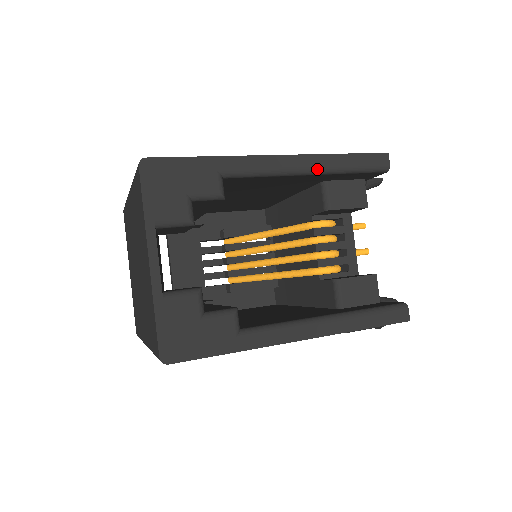
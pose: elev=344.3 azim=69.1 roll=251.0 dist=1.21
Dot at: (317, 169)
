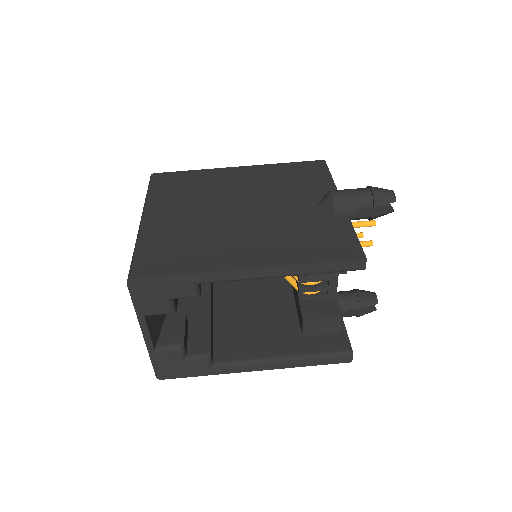
Dot at: occluded
